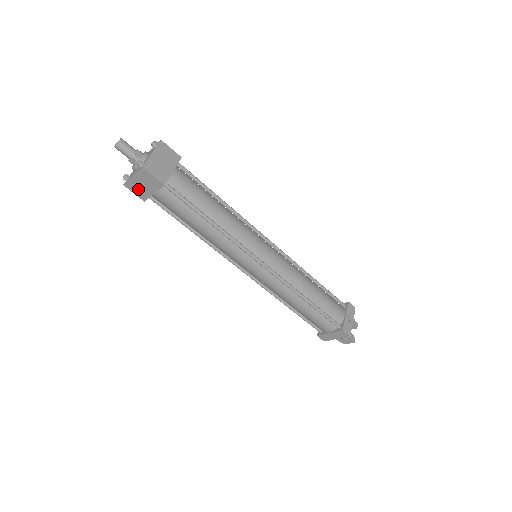
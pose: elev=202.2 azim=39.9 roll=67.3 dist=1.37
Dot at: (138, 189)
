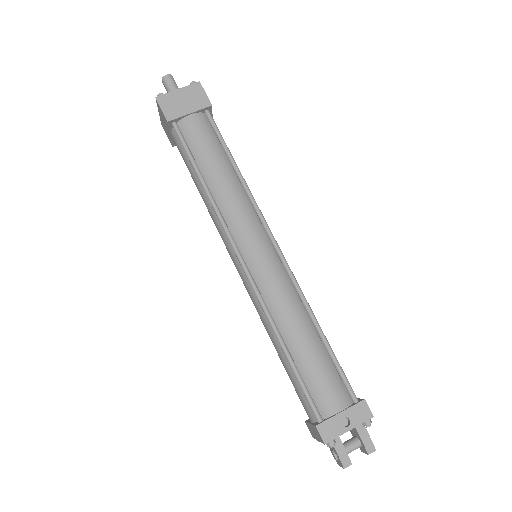
Dot at: (165, 129)
